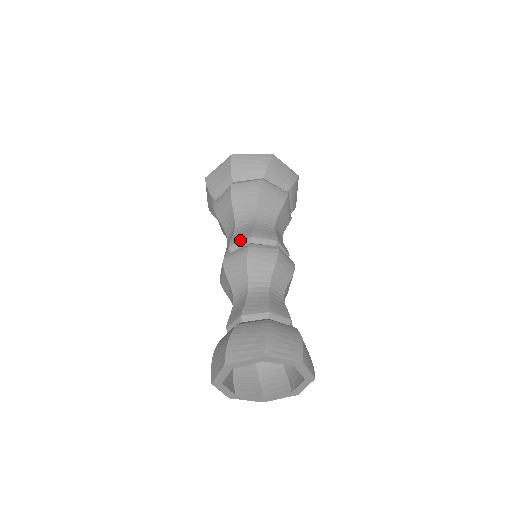
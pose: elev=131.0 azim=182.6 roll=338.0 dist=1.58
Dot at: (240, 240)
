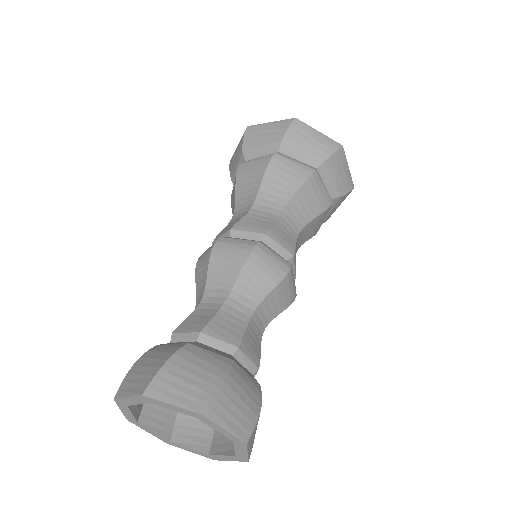
Dot at: (250, 229)
